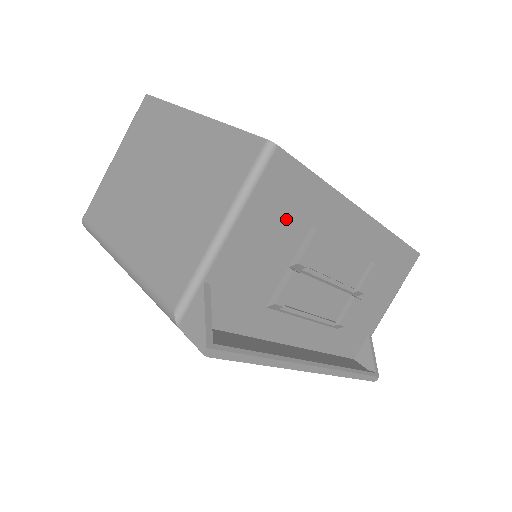
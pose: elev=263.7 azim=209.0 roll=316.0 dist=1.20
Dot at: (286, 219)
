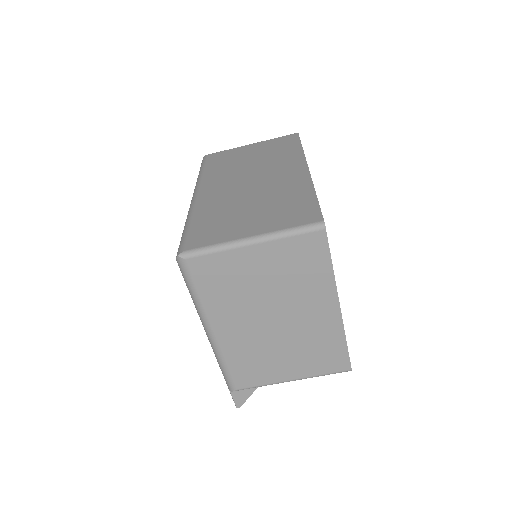
Dot at: occluded
